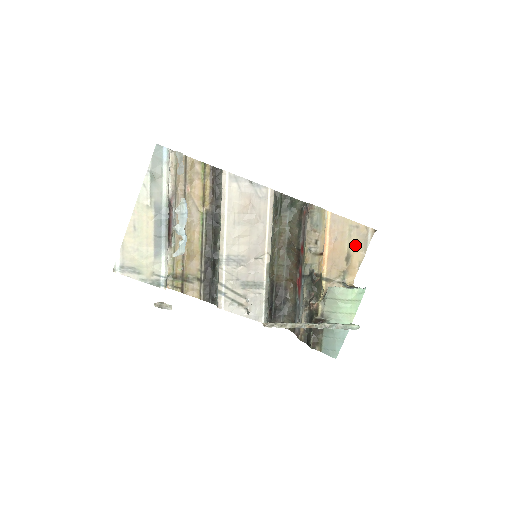
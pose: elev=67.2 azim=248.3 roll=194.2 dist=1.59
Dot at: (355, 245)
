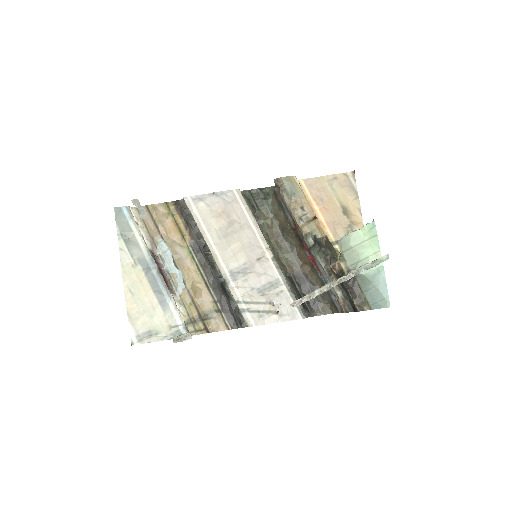
Dot at: (344, 196)
